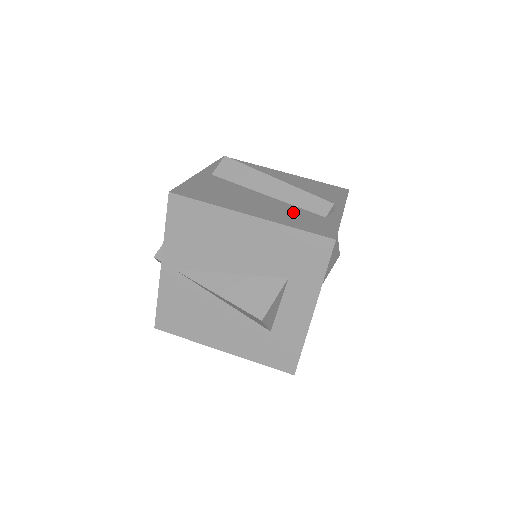
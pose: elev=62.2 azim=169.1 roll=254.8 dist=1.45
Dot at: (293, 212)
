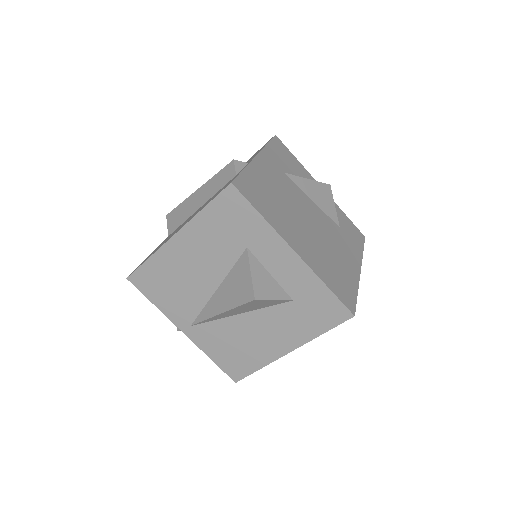
Dot at: (210, 199)
